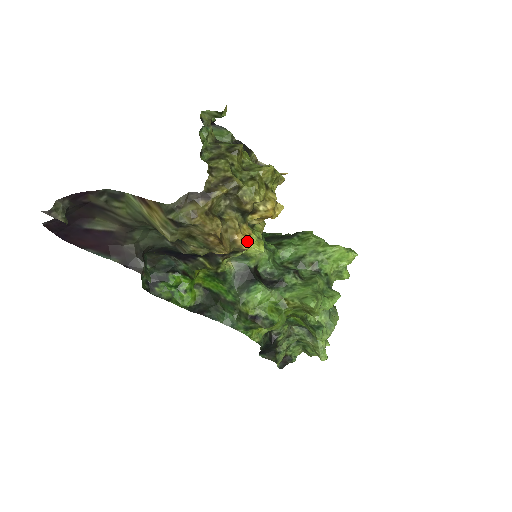
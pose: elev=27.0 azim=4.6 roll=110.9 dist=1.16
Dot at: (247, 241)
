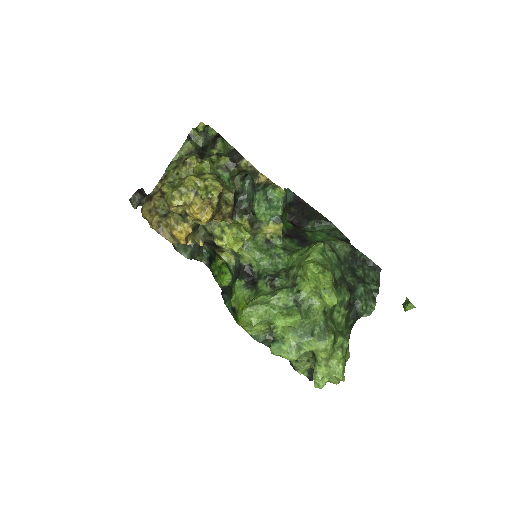
Dot at: (180, 237)
